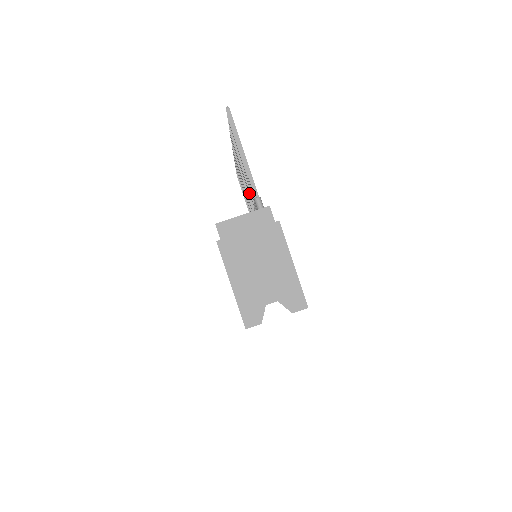
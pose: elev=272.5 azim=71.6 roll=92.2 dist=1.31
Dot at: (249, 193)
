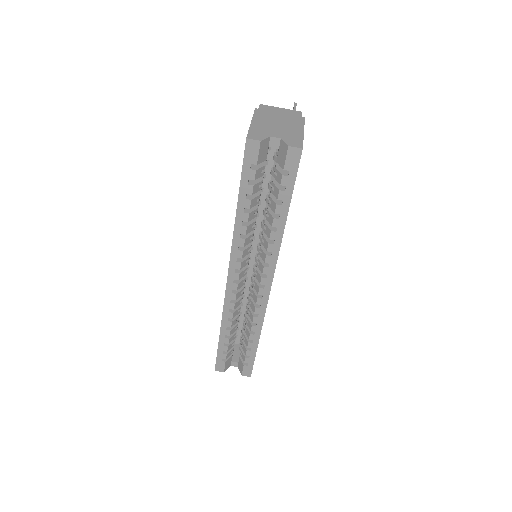
Dot at: occluded
